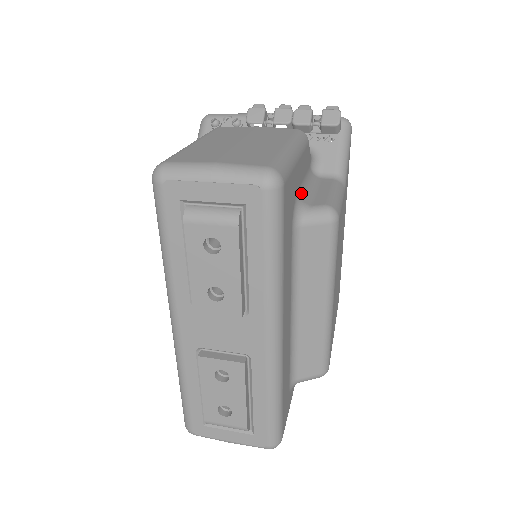
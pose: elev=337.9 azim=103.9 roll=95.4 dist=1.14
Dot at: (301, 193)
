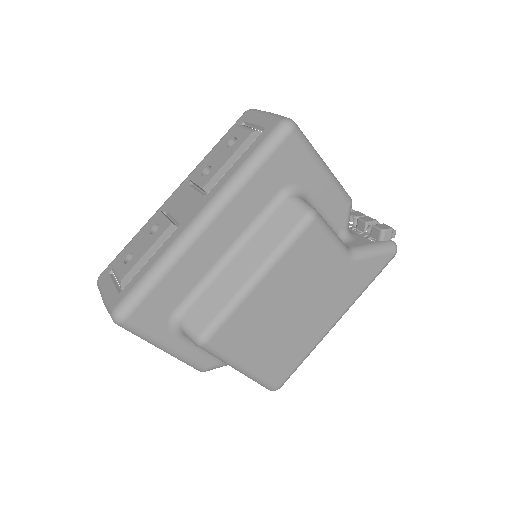
Dot at: (310, 200)
